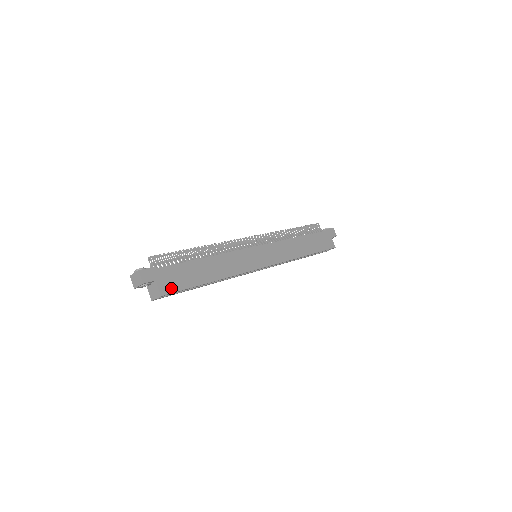
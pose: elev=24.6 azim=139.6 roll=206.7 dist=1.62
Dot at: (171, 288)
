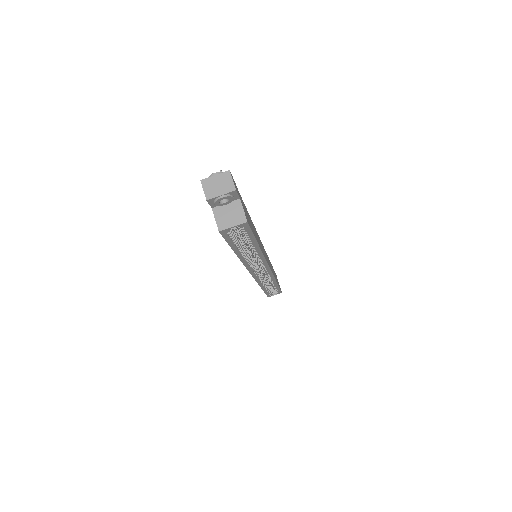
Dot at: (248, 221)
